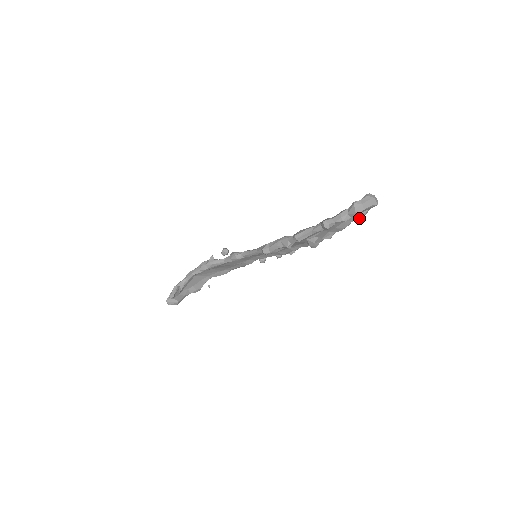
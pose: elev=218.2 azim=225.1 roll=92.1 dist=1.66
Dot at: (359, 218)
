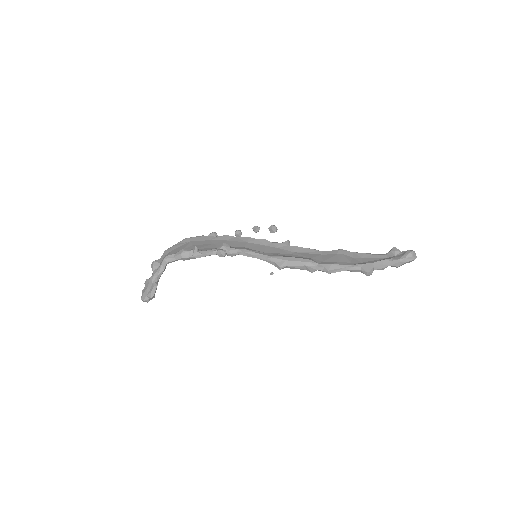
Dot at: occluded
